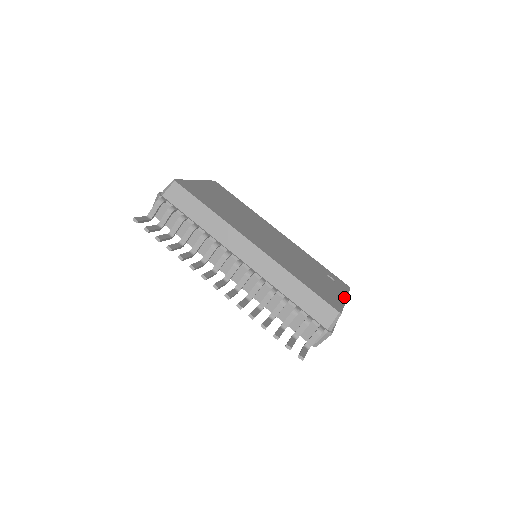
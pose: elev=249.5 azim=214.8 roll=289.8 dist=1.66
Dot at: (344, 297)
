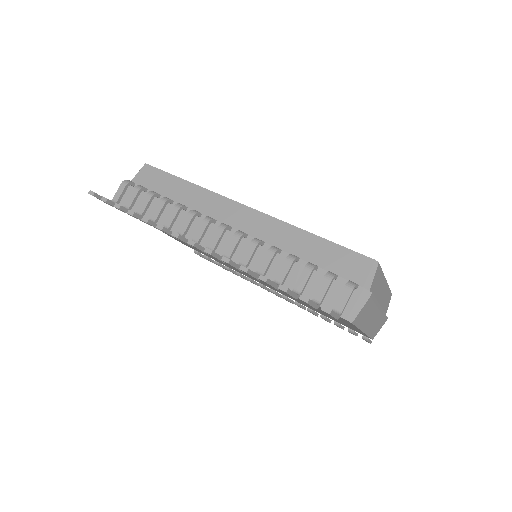
Dot at: occluded
